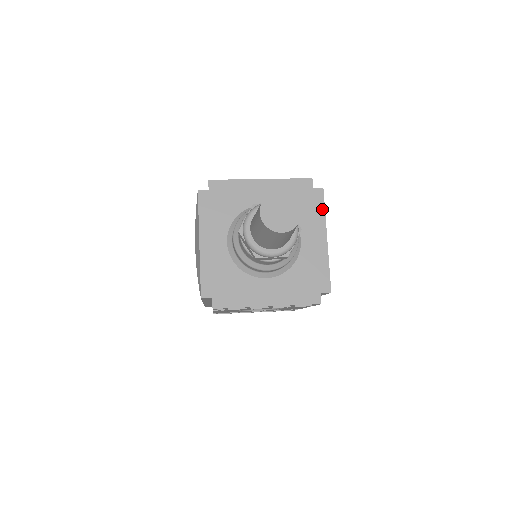
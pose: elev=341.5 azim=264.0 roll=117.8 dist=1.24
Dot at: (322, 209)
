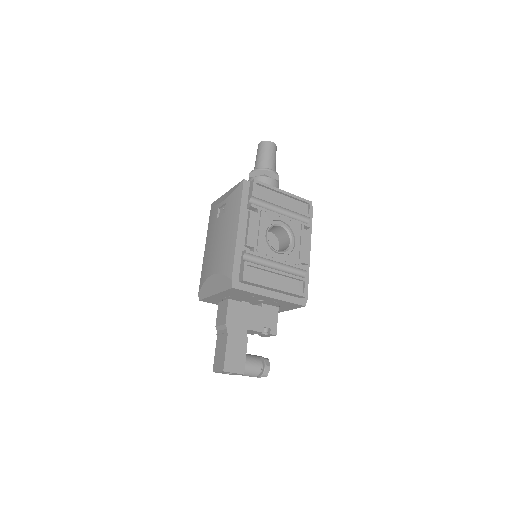
Dot at: occluded
